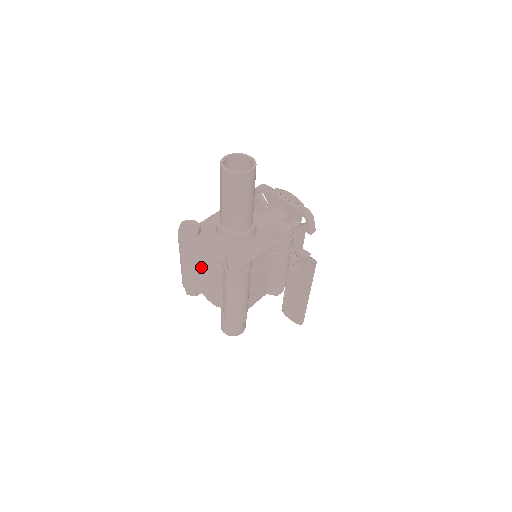
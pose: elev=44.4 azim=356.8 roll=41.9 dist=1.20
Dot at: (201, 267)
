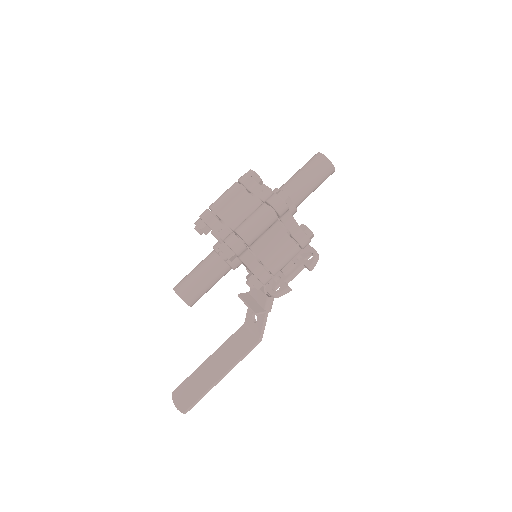
Dot at: (238, 203)
